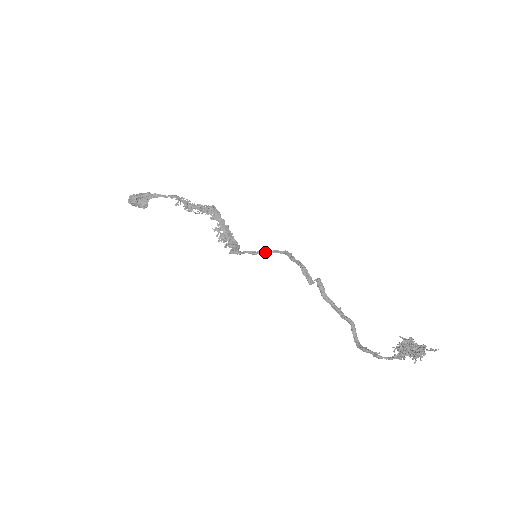
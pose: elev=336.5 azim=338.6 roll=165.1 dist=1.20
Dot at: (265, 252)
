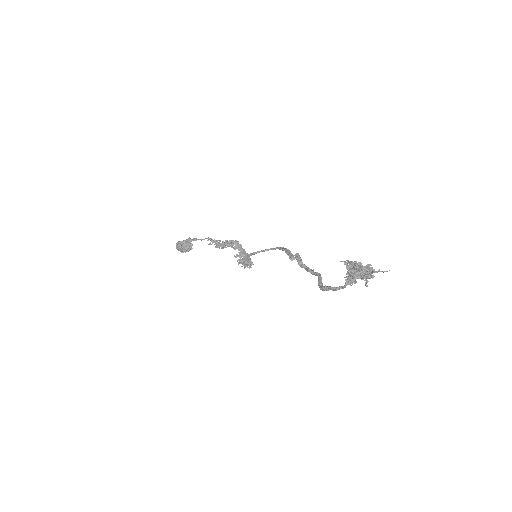
Dot at: (262, 251)
